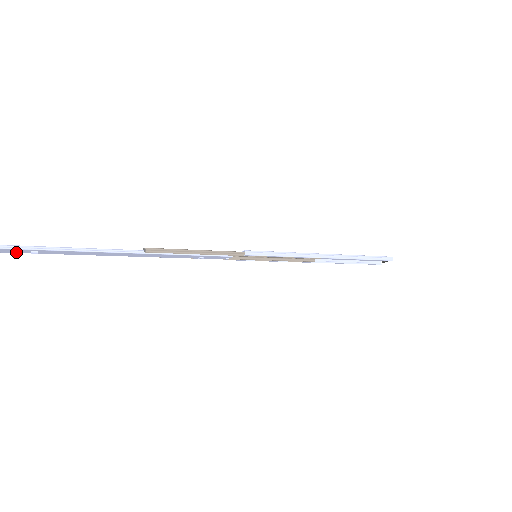
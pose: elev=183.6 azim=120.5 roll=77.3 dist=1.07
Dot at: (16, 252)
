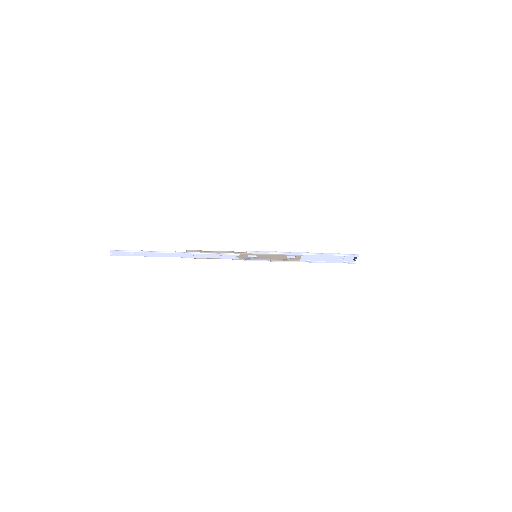
Dot at: (123, 255)
